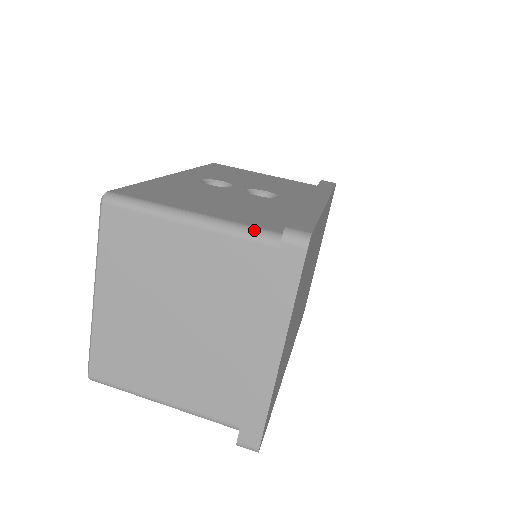
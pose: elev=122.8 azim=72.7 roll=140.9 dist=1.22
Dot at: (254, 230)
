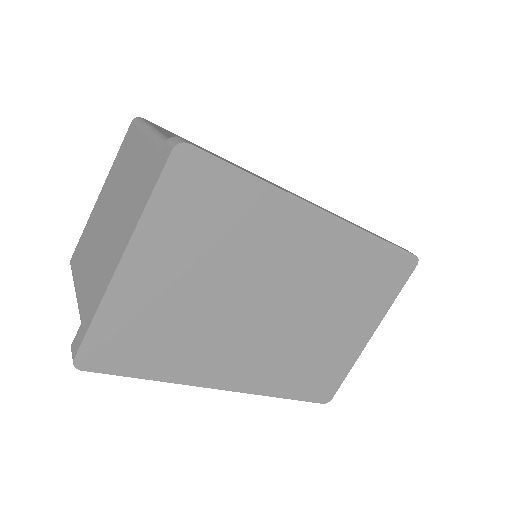
Dot at: occluded
